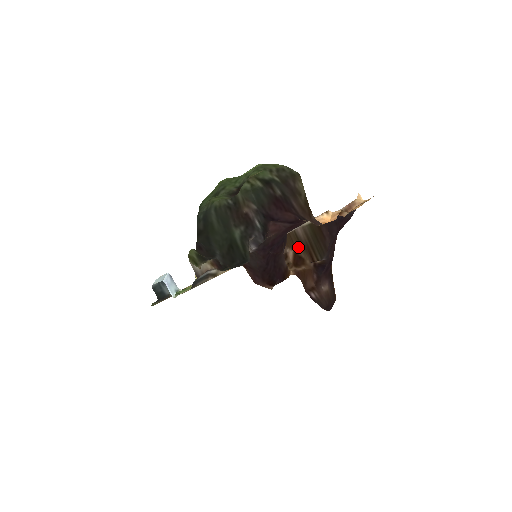
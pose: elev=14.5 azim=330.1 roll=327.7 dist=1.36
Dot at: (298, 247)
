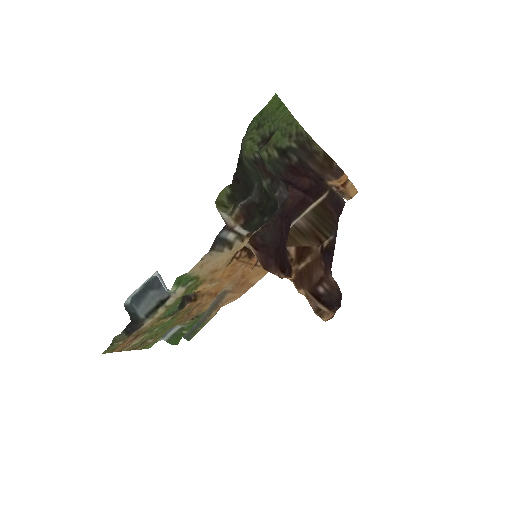
Dot at: (300, 239)
